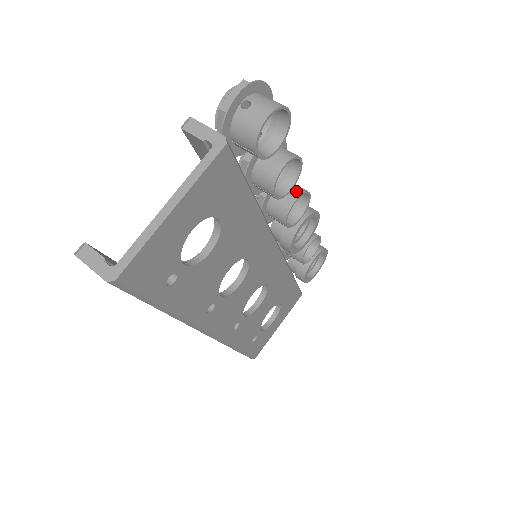
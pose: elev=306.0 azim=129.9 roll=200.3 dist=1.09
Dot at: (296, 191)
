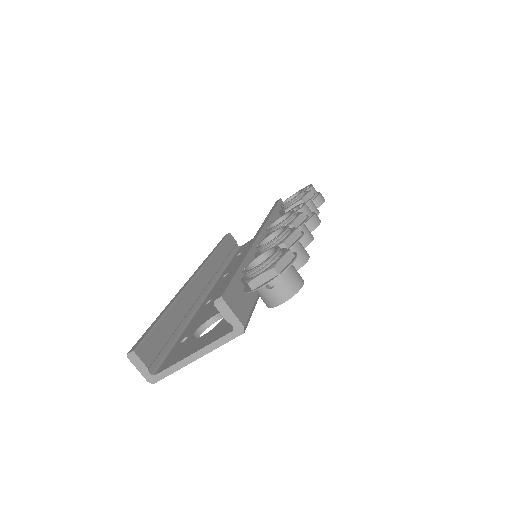
Dot at: occluded
